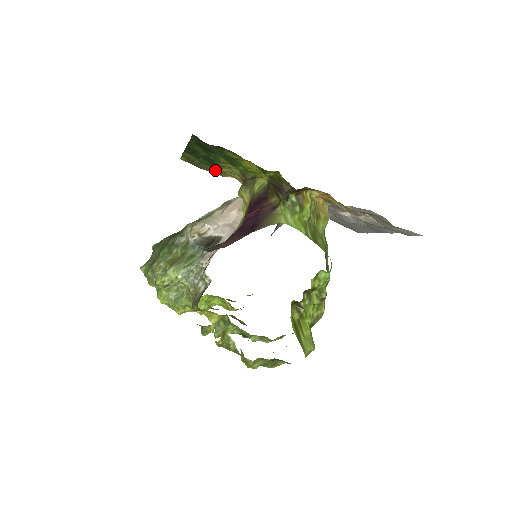
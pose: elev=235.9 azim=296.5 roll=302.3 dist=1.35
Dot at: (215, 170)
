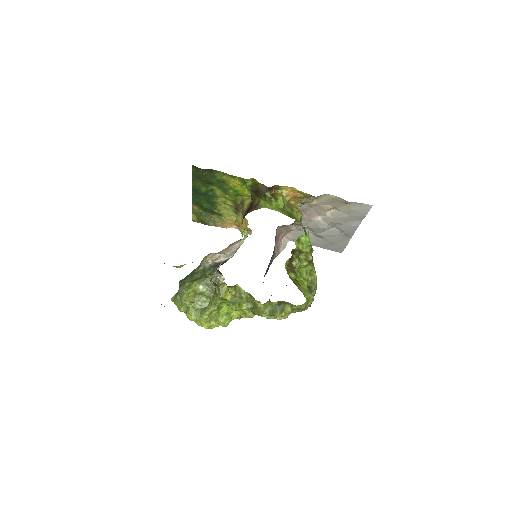
Dot at: (218, 220)
